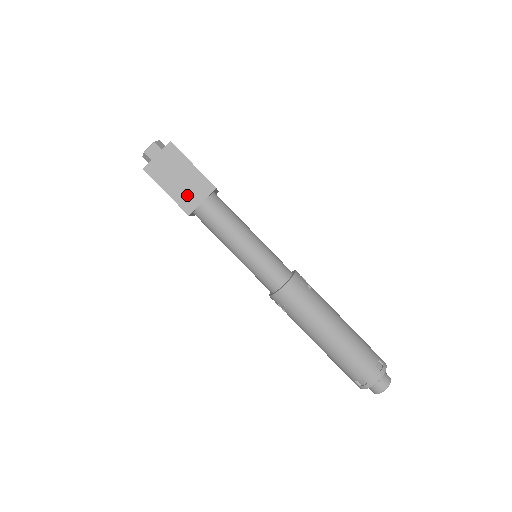
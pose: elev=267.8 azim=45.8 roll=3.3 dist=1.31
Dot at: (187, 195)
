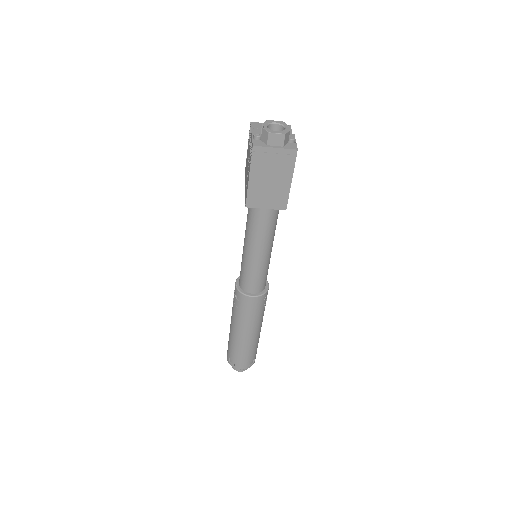
Dot at: (261, 195)
